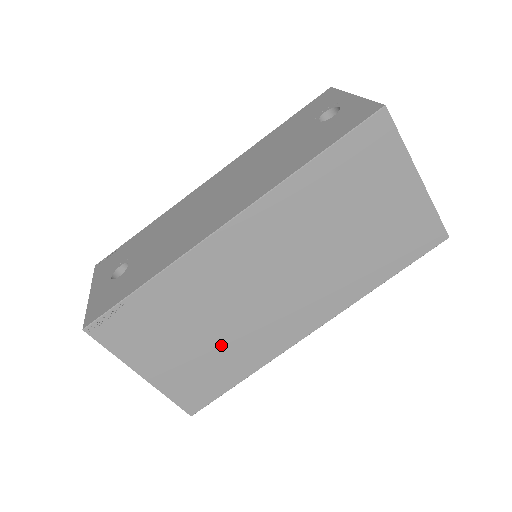
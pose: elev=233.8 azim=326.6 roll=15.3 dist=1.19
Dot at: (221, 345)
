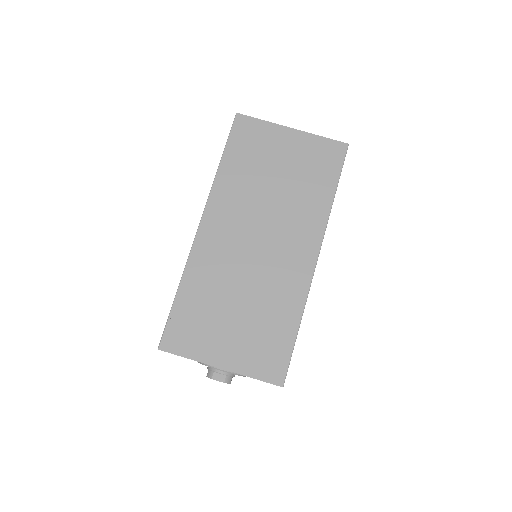
Dot at: (258, 309)
